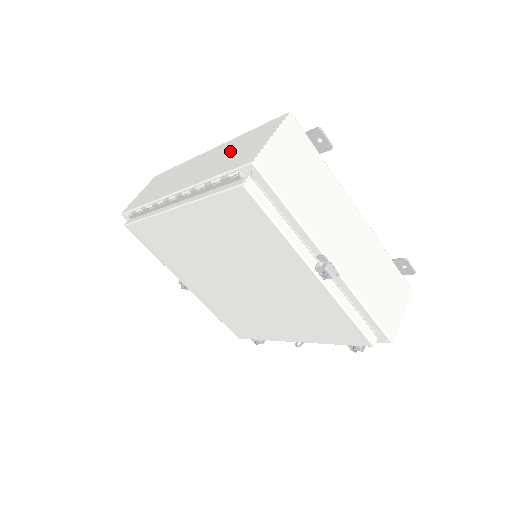
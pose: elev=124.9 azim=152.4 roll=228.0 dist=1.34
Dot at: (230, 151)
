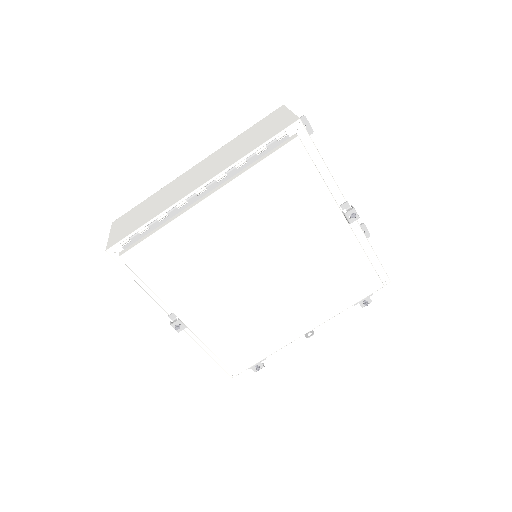
Dot at: (242, 142)
